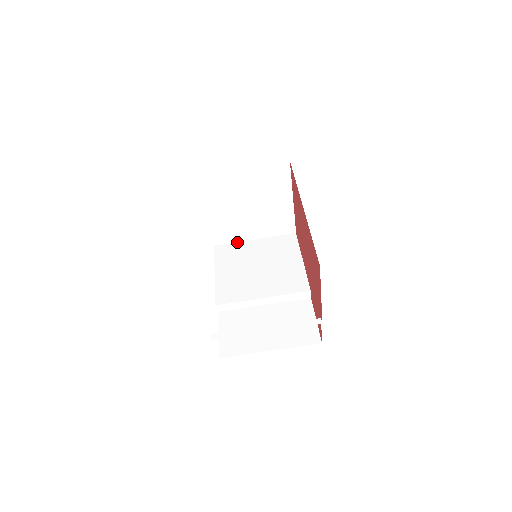
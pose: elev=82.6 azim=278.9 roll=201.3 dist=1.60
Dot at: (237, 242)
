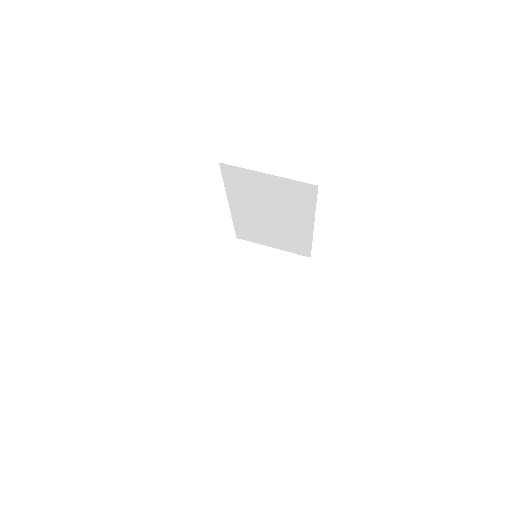
Dot at: occluded
